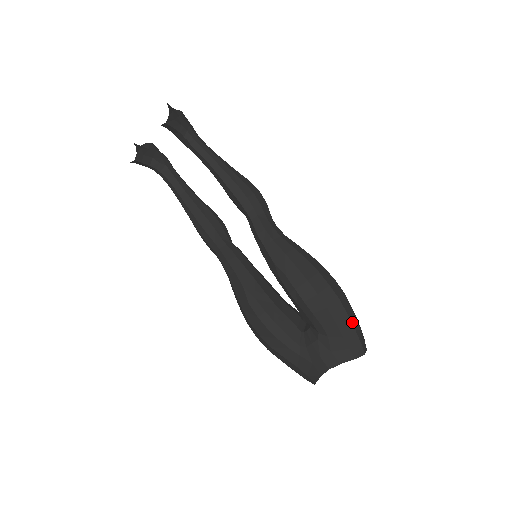
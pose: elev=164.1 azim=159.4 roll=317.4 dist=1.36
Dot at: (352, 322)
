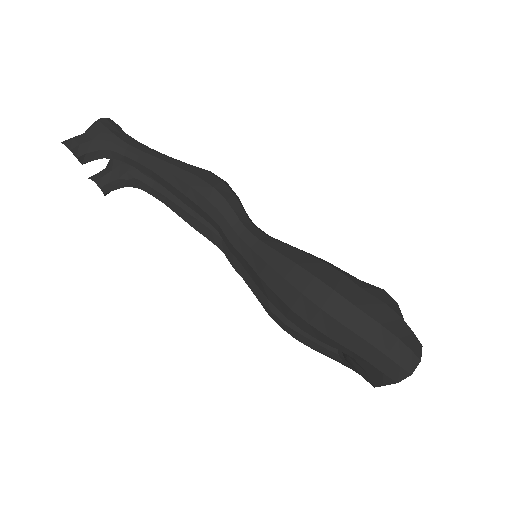
Dot at: (373, 344)
